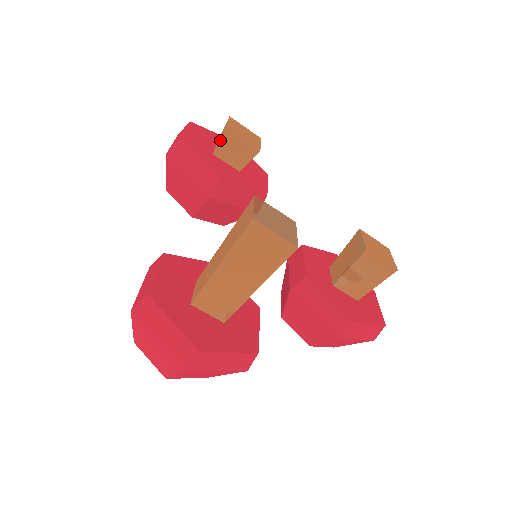
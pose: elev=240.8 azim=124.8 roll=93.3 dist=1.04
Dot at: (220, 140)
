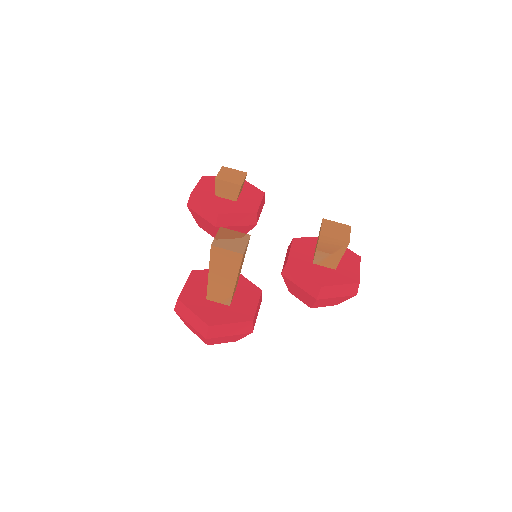
Dot at: (215, 187)
